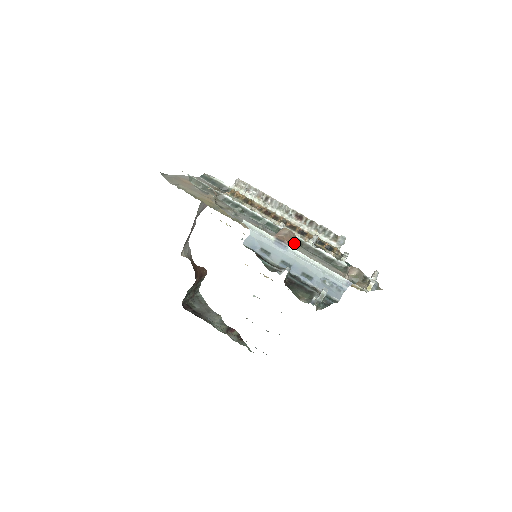
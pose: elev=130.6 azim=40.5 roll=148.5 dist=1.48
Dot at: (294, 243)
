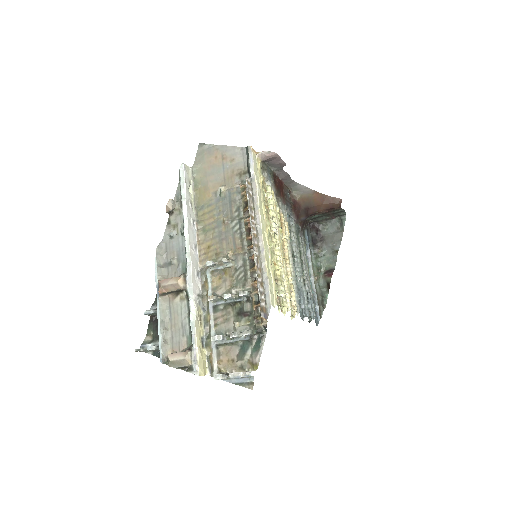
Dot at: (186, 292)
